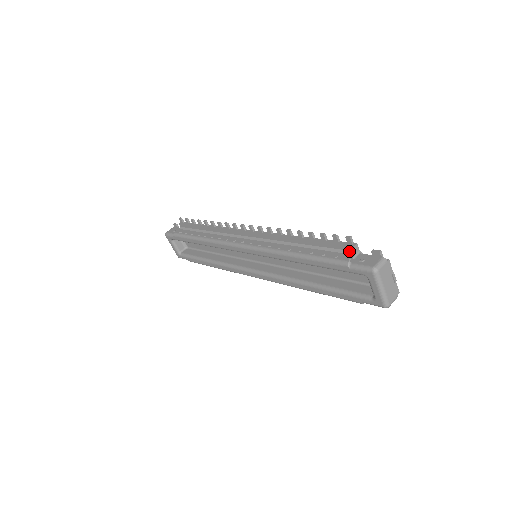
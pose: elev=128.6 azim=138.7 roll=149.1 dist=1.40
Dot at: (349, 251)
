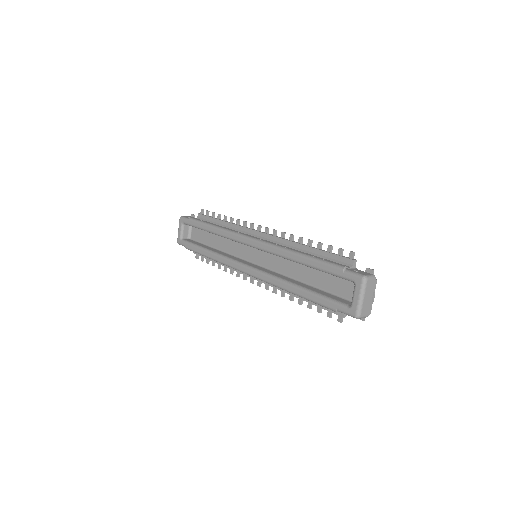
Dot at: (347, 263)
